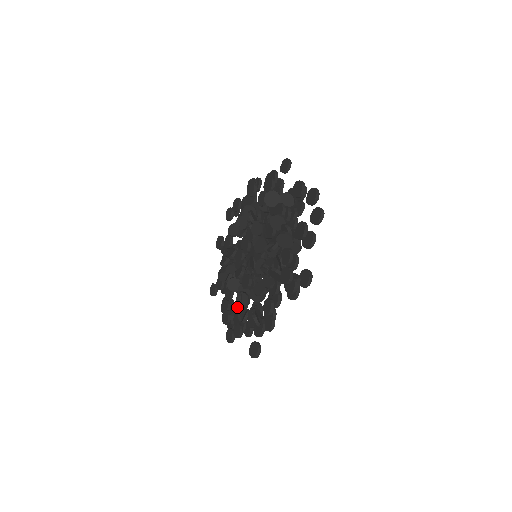
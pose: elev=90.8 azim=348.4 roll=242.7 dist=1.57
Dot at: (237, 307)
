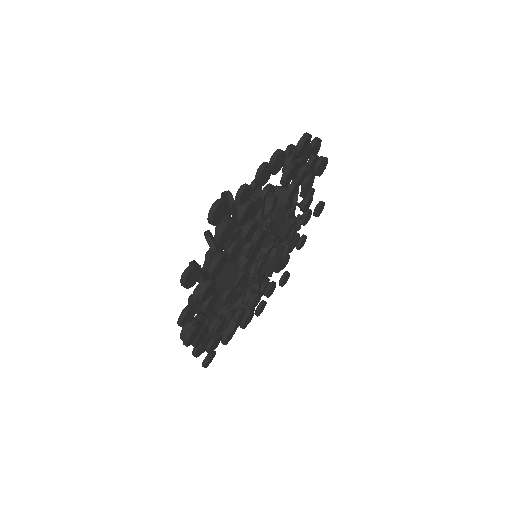
Dot at: occluded
